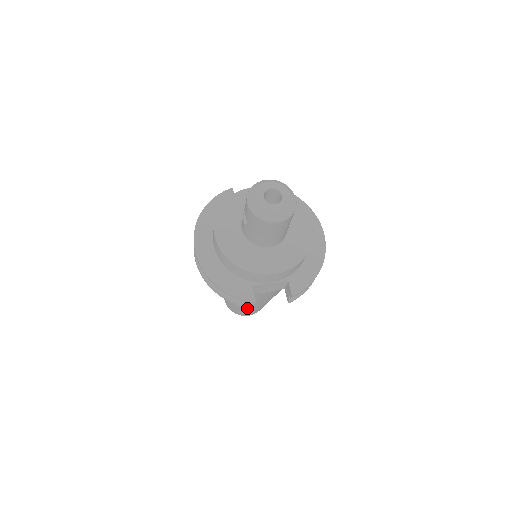
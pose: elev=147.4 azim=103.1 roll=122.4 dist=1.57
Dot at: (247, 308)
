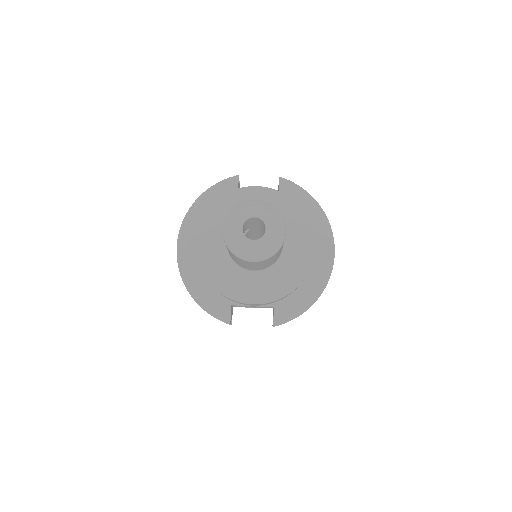
Dot at: occluded
